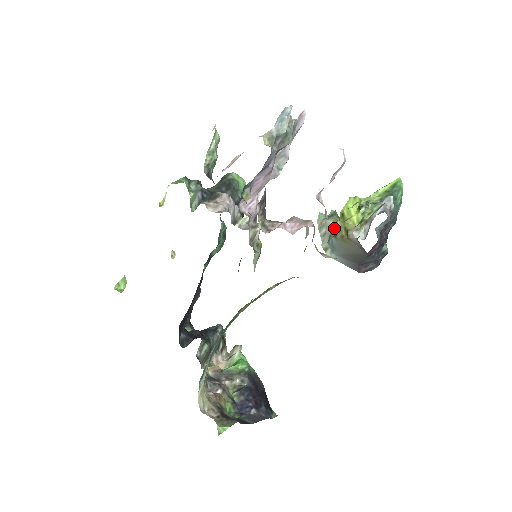
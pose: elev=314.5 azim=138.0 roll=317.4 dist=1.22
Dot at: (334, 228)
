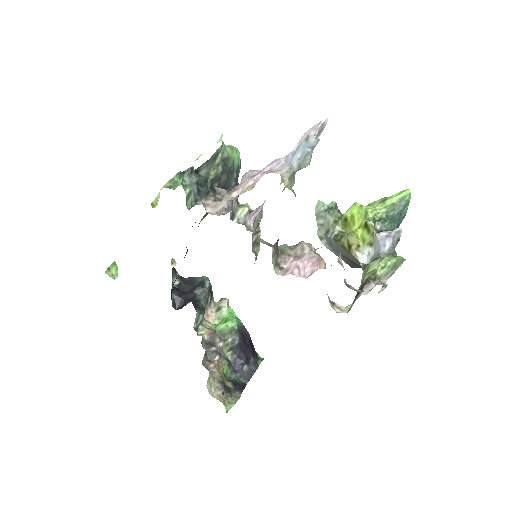
Dot at: (334, 227)
